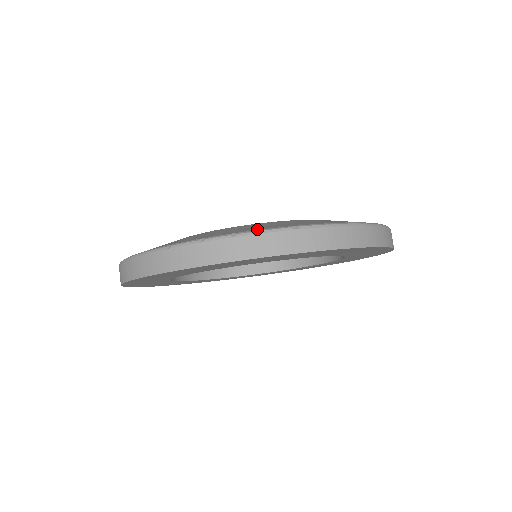
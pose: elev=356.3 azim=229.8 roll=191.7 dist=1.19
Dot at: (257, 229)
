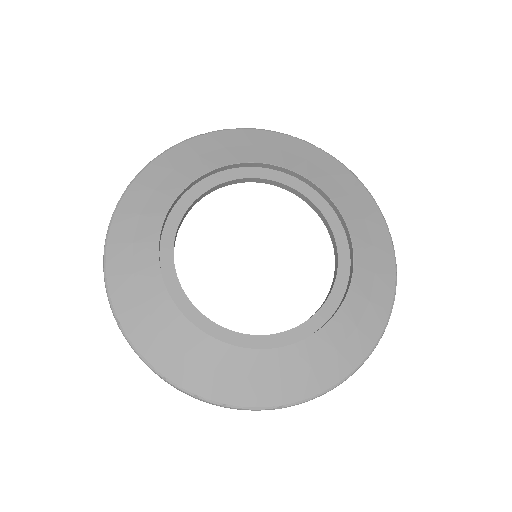
Dot at: (247, 403)
